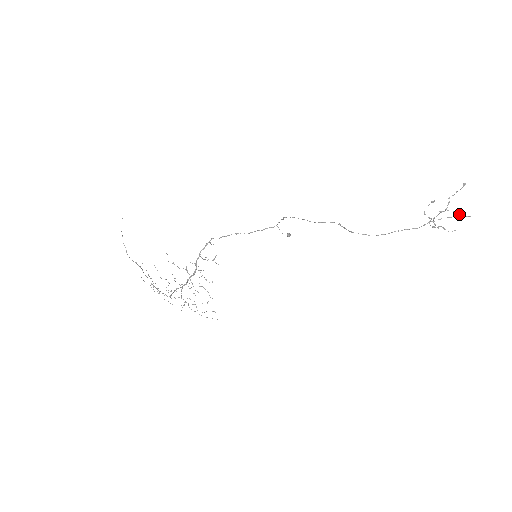
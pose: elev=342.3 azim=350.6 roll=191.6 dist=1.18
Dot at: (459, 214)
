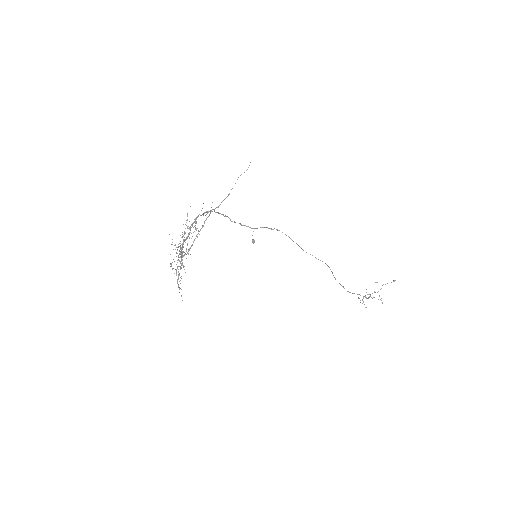
Dot at: occluded
